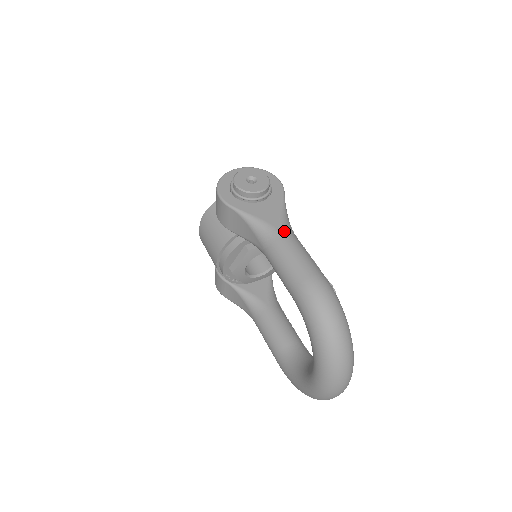
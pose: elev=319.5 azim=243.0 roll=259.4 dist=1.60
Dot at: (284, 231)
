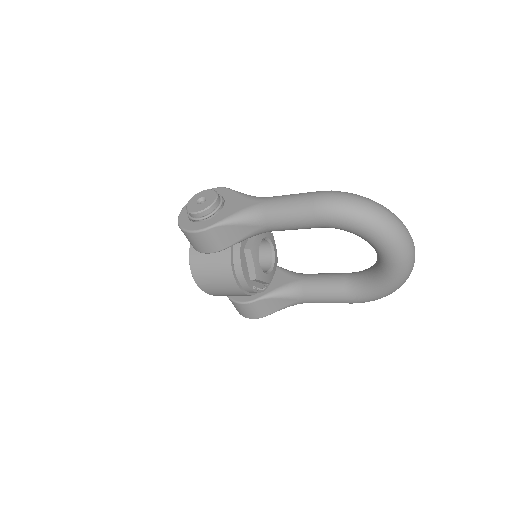
Dot at: (261, 200)
